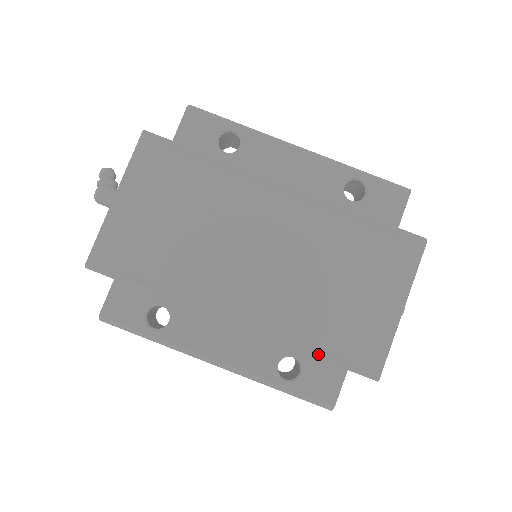
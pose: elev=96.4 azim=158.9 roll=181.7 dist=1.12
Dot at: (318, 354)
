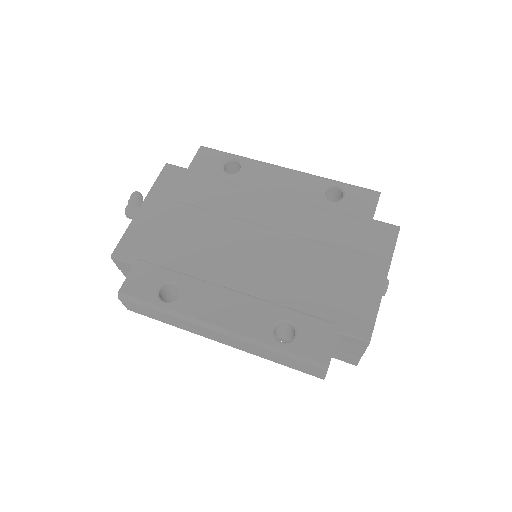
Dot at: (311, 318)
